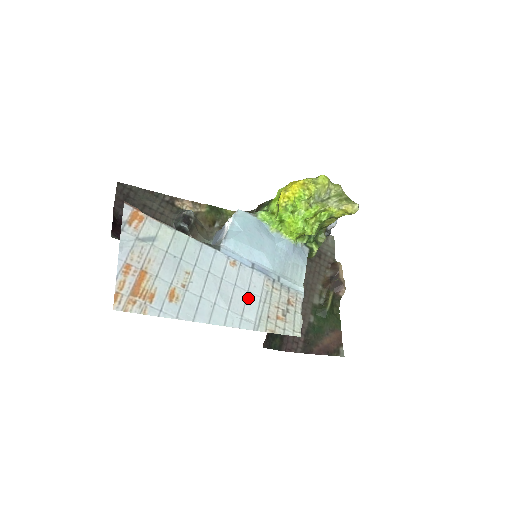
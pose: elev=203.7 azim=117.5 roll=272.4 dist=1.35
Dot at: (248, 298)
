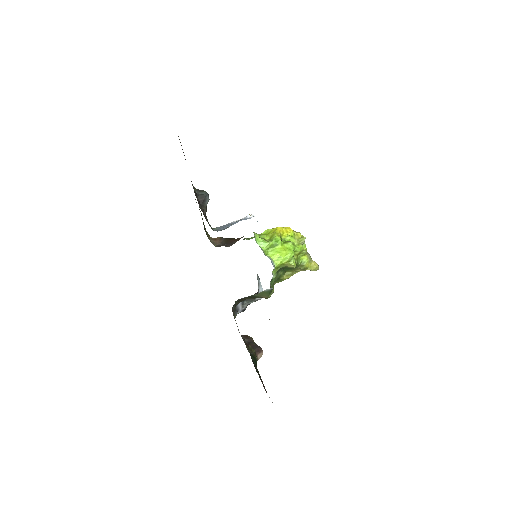
Dot at: occluded
